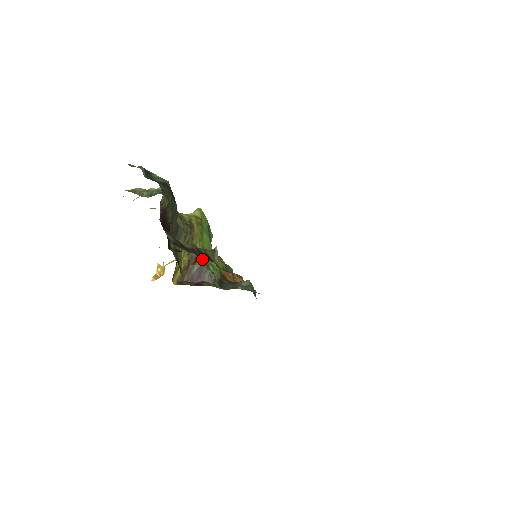
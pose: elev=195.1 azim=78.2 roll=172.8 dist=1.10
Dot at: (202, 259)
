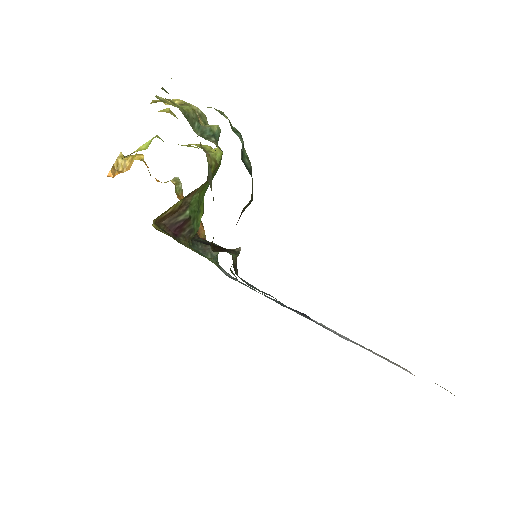
Dot at: (193, 209)
